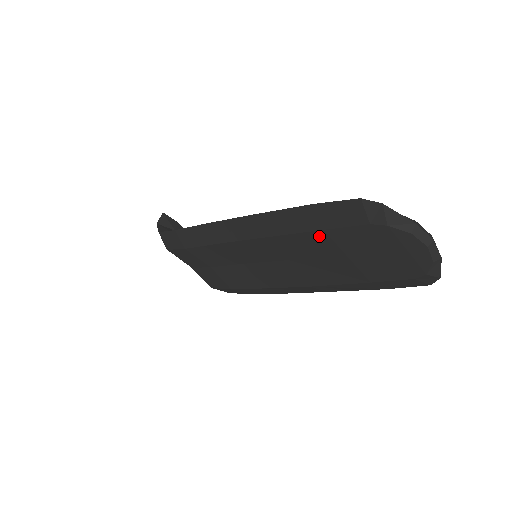
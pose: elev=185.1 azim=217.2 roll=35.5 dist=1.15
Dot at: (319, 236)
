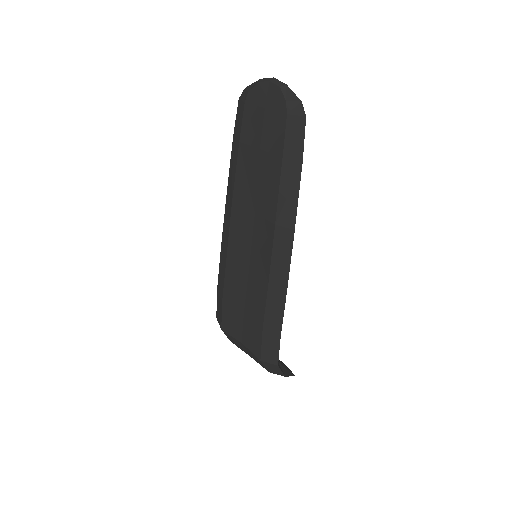
Dot at: (243, 152)
